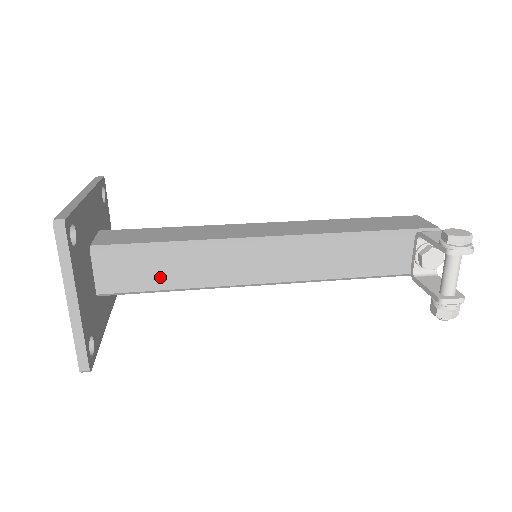
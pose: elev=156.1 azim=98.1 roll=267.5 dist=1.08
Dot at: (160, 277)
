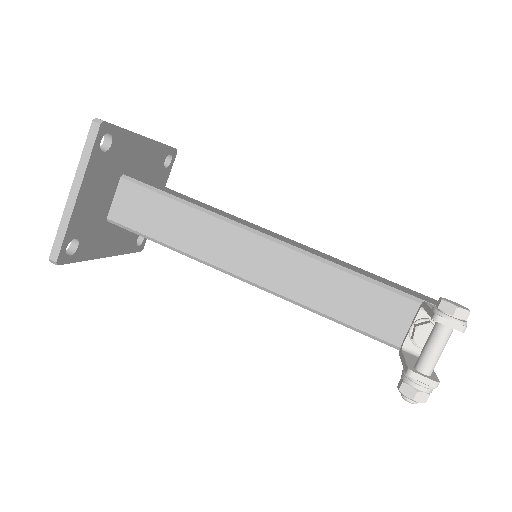
Dot at: (163, 228)
